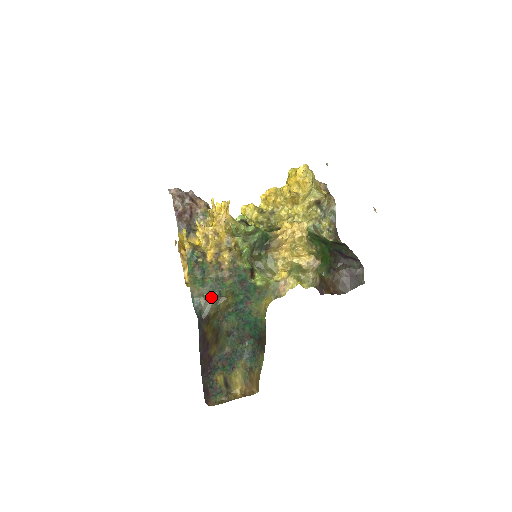
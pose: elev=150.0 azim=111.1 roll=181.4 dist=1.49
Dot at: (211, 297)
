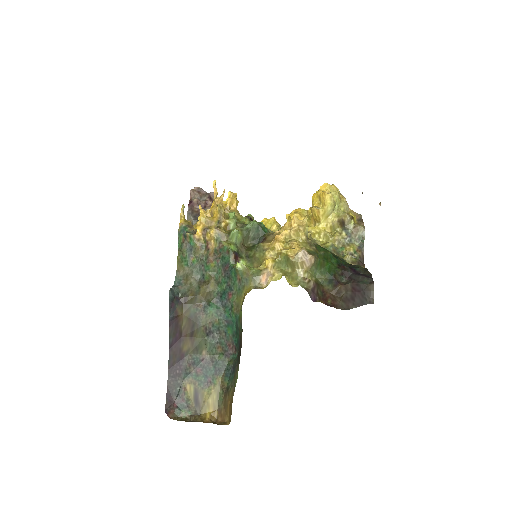
Dot at: (194, 279)
